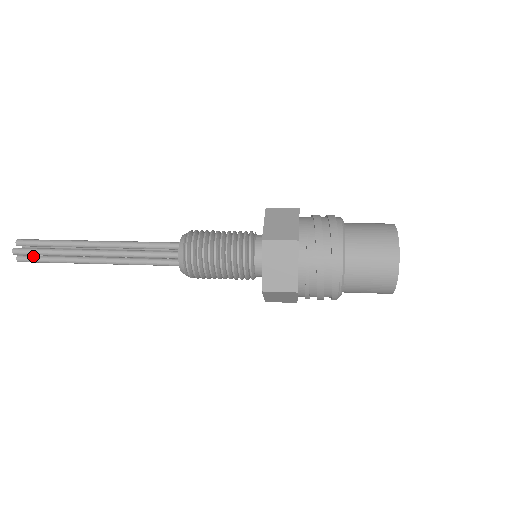
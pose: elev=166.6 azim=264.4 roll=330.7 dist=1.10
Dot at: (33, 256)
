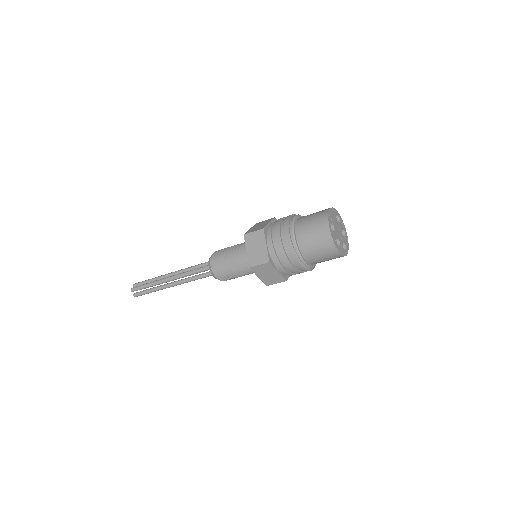
Dot at: (141, 291)
